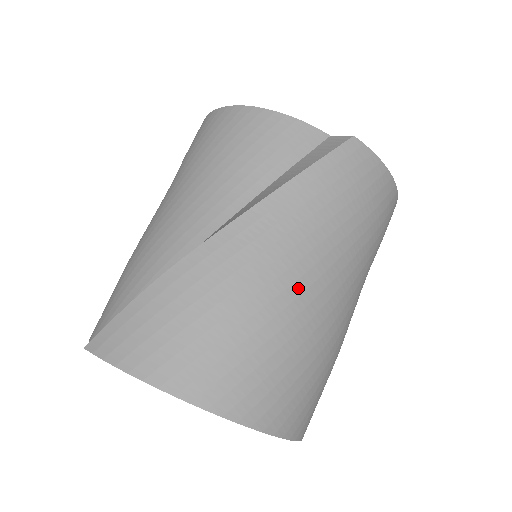
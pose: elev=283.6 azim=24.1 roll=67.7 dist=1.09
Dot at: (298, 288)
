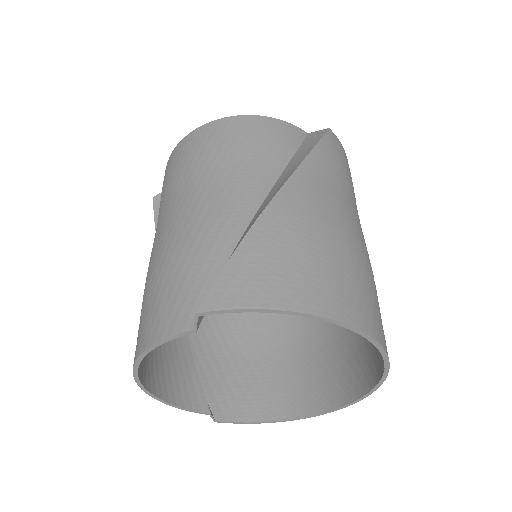
Dot at: (352, 227)
